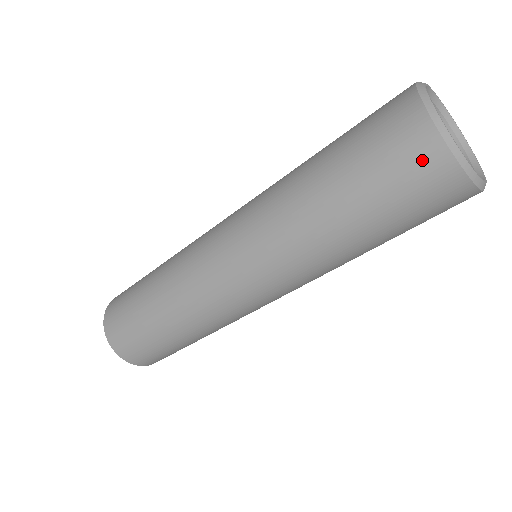
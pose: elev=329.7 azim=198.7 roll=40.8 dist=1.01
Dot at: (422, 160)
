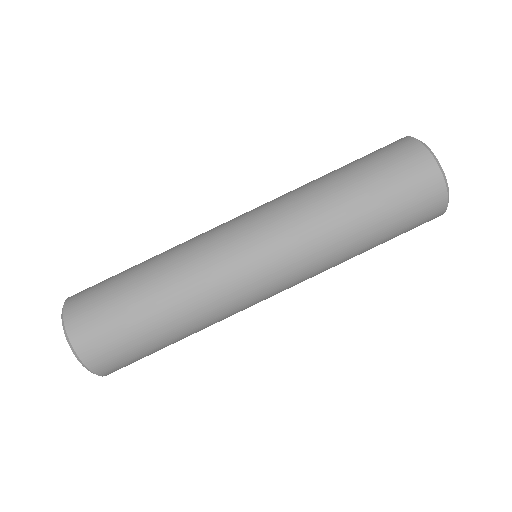
Dot at: (433, 209)
